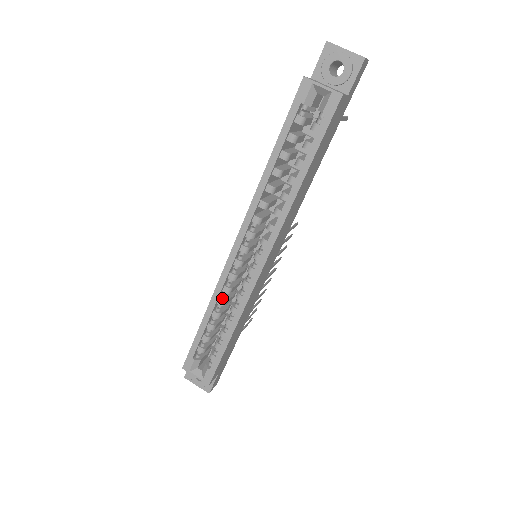
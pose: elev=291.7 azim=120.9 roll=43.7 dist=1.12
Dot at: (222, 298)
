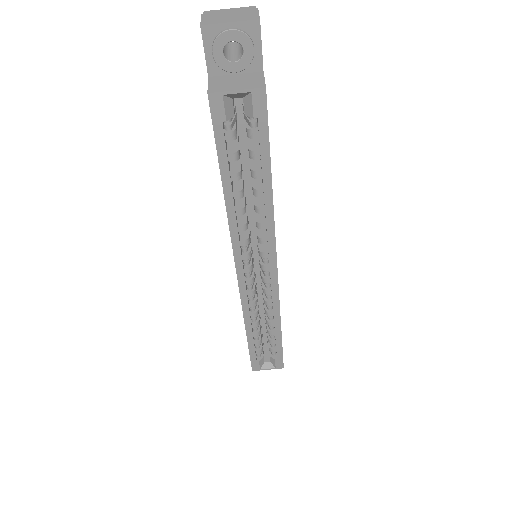
Dot at: (252, 311)
